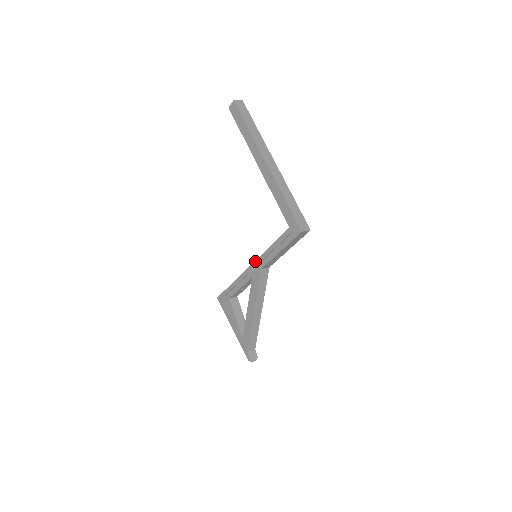
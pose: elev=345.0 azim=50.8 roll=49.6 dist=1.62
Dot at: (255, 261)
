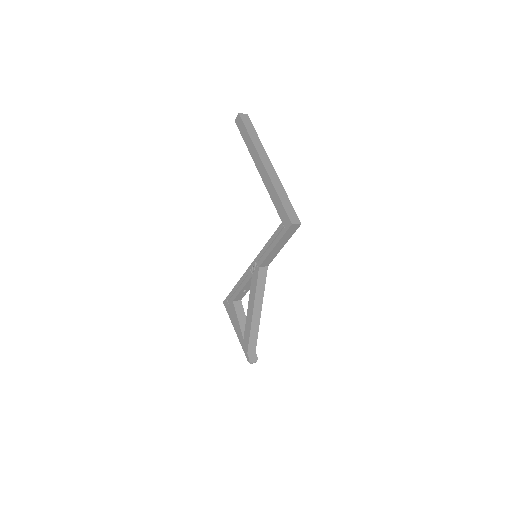
Dot at: (254, 260)
